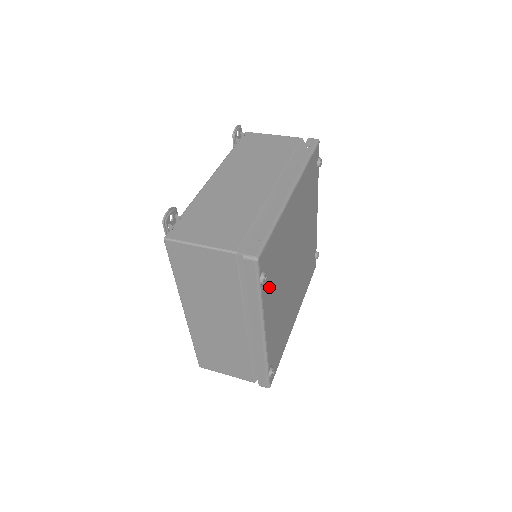
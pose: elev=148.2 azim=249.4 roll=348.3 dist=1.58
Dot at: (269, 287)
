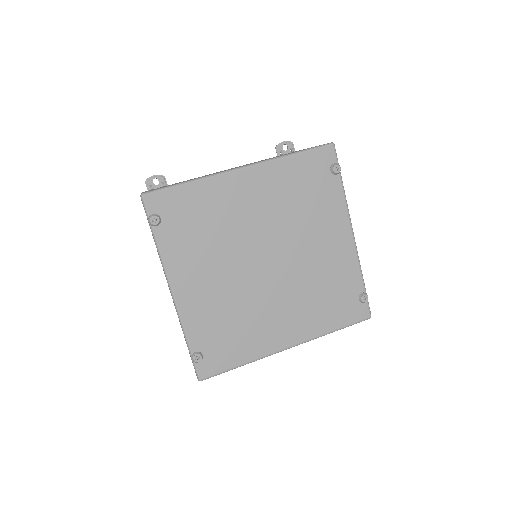
Dot at: (178, 243)
